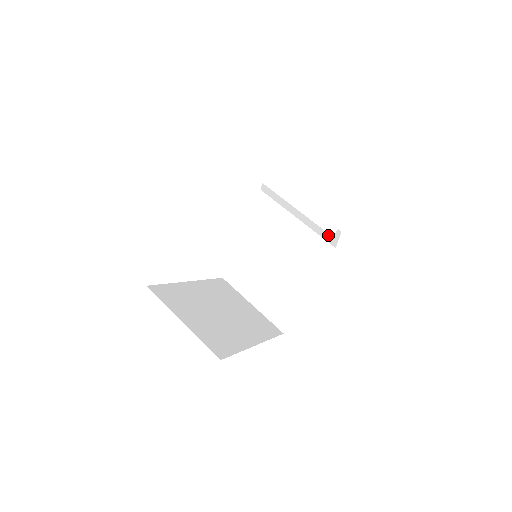
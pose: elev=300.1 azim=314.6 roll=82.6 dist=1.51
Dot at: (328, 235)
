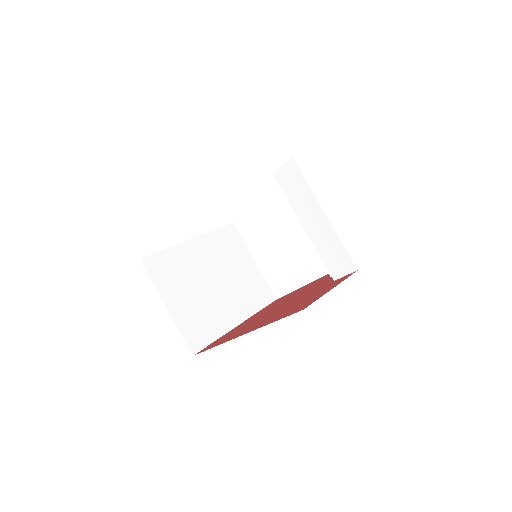
Dot at: occluded
